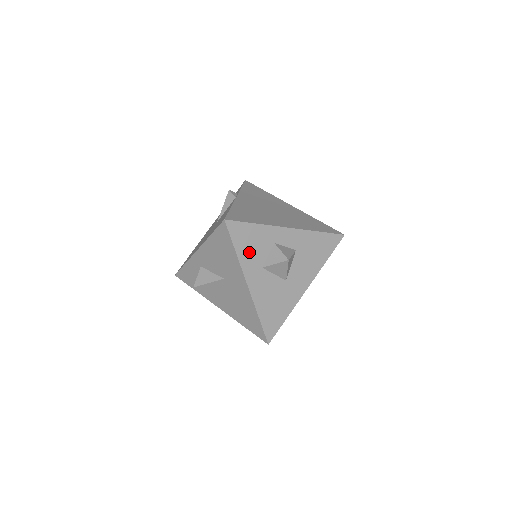
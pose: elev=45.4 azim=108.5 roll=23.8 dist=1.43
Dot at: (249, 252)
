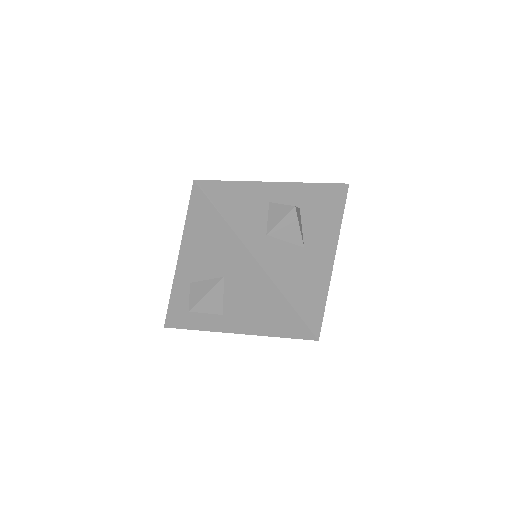
Dot at: (241, 217)
